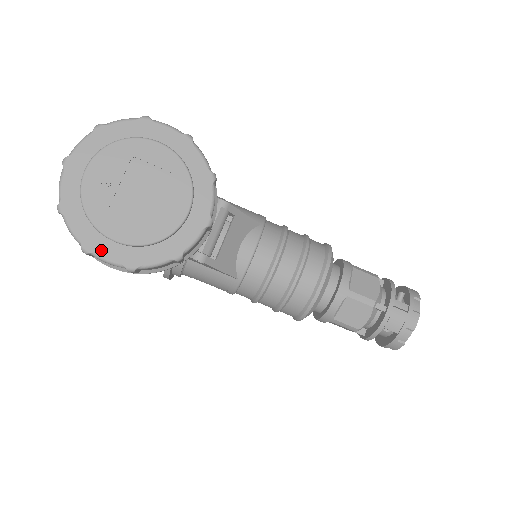
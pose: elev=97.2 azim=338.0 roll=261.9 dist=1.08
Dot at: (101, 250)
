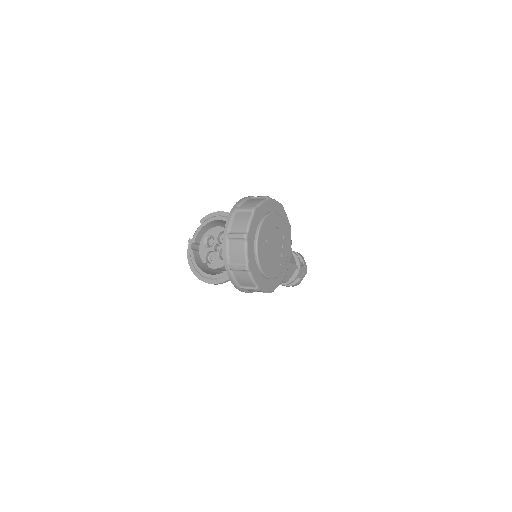
Dot at: (264, 286)
